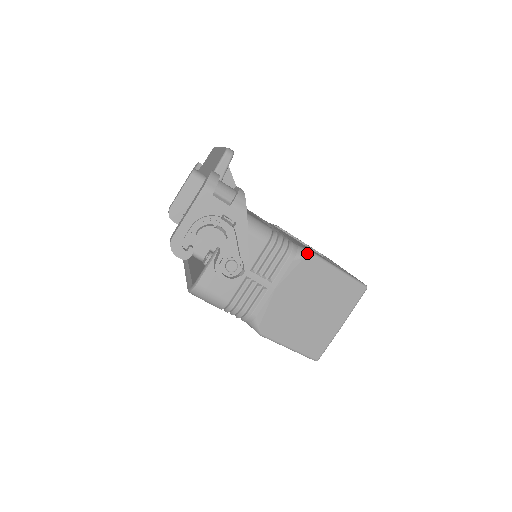
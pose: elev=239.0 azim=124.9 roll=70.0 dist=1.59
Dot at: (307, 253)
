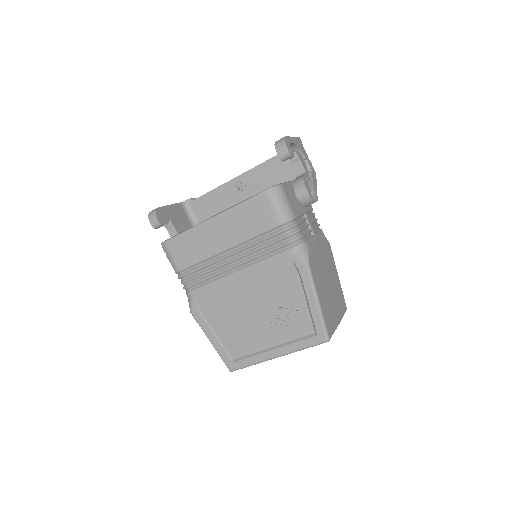
Dot at: occluded
